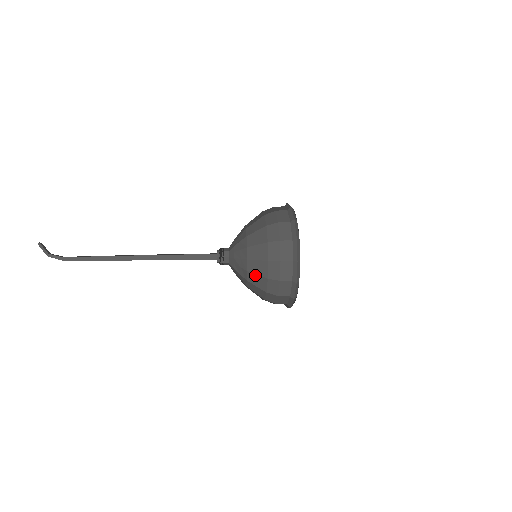
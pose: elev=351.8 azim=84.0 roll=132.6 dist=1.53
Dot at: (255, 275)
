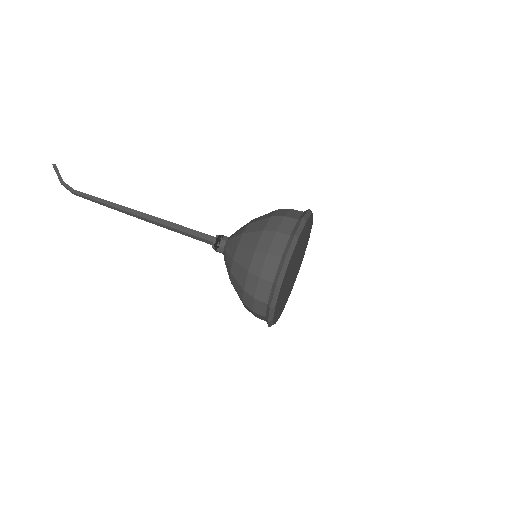
Dot at: occluded
